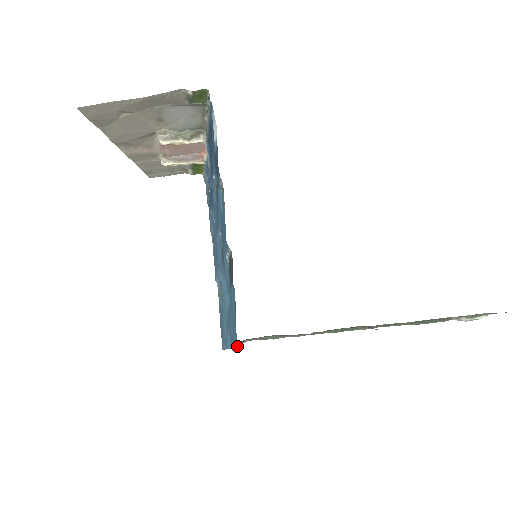
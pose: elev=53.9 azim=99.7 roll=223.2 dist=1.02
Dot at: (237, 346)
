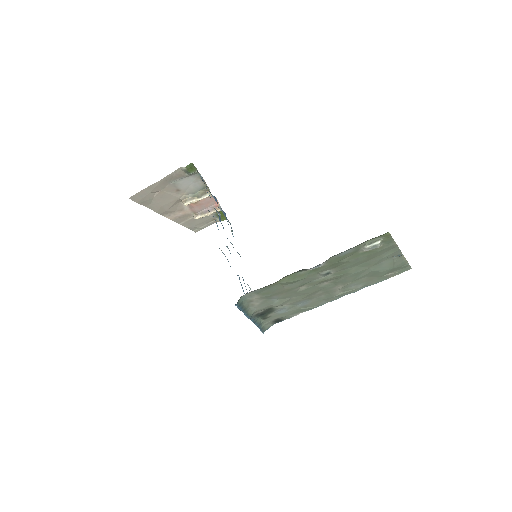
Dot at: occluded
